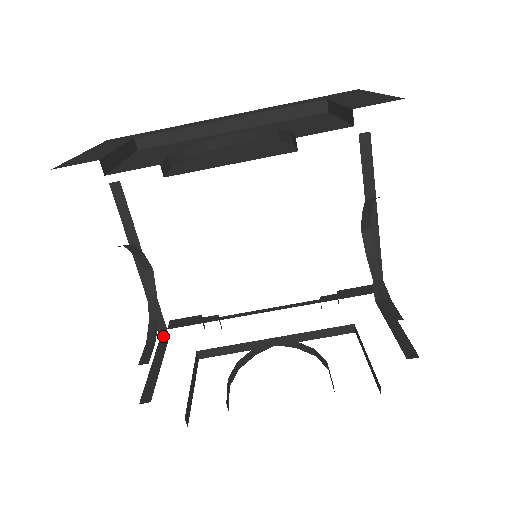
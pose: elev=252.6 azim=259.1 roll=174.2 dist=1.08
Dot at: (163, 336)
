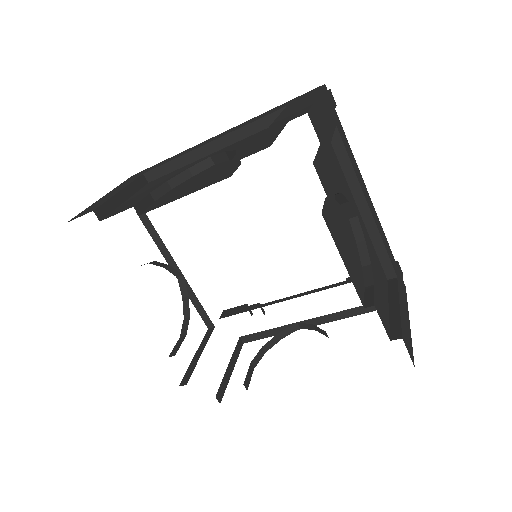
Dot at: (210, 327)
